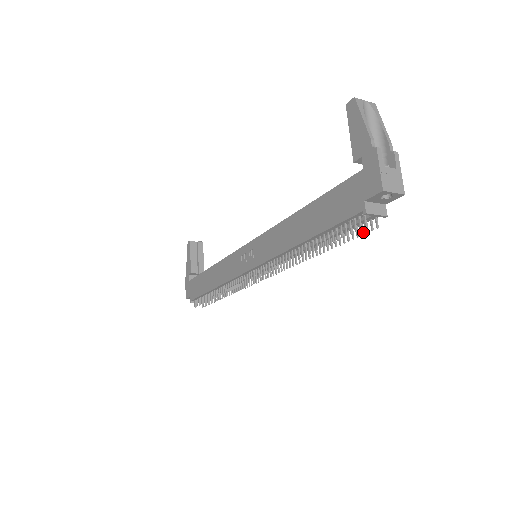
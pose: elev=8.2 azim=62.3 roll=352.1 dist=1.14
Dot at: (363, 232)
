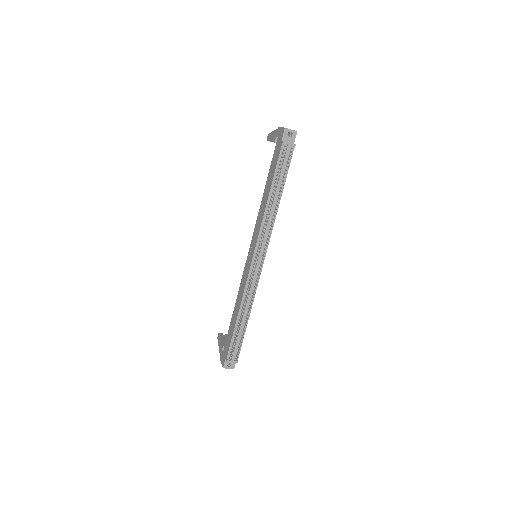
Dot at: (290, 159)
